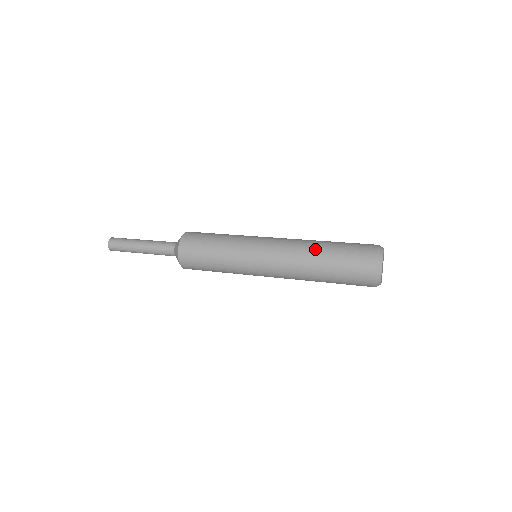
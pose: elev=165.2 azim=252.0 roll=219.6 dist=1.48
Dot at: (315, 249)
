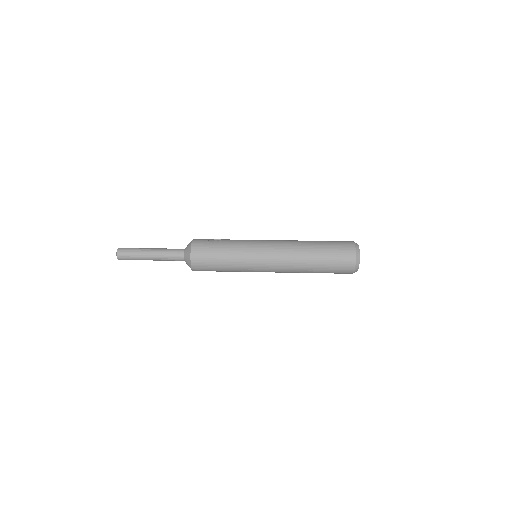
Dot at: (308, 261)
